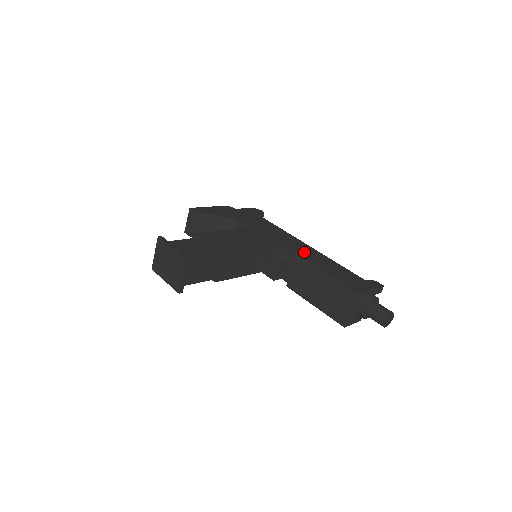
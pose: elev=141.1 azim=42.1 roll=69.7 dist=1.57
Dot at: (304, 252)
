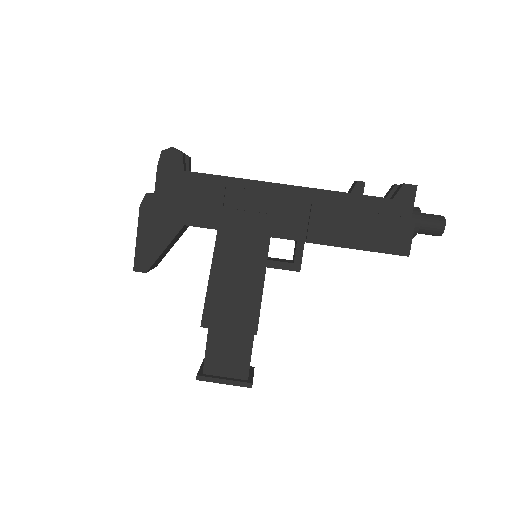
Dot at: (308, 228)
